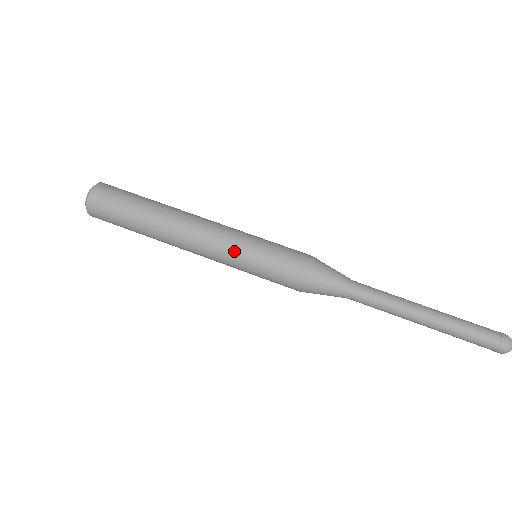
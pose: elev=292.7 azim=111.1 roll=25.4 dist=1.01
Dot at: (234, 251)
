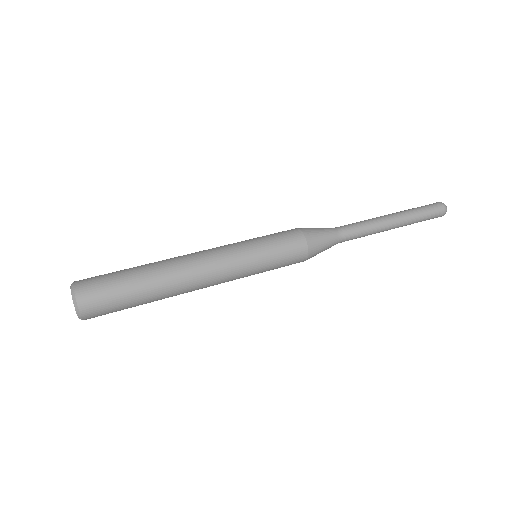
Dot at: (244, 261)
